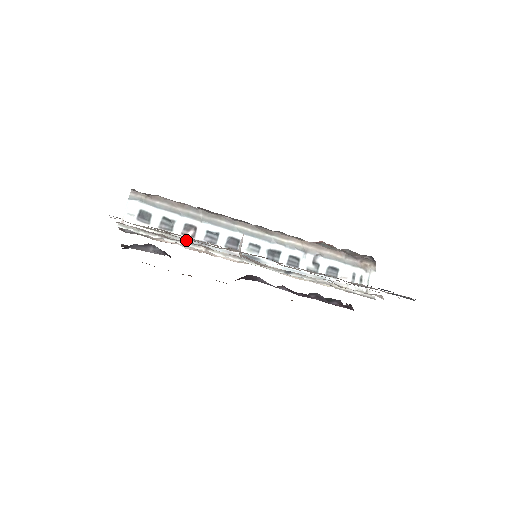
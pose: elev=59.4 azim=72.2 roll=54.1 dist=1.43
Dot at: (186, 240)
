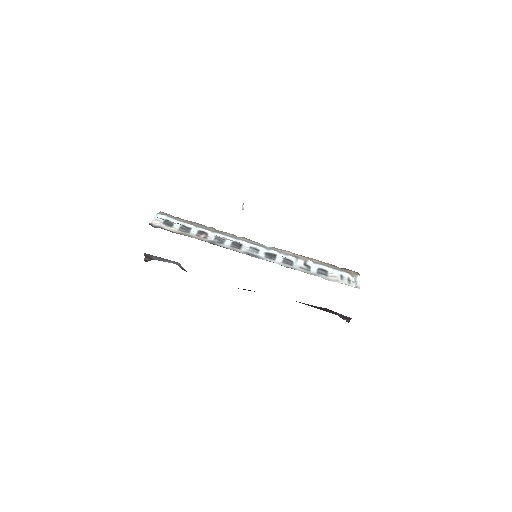
Dot at: (199, 238)
